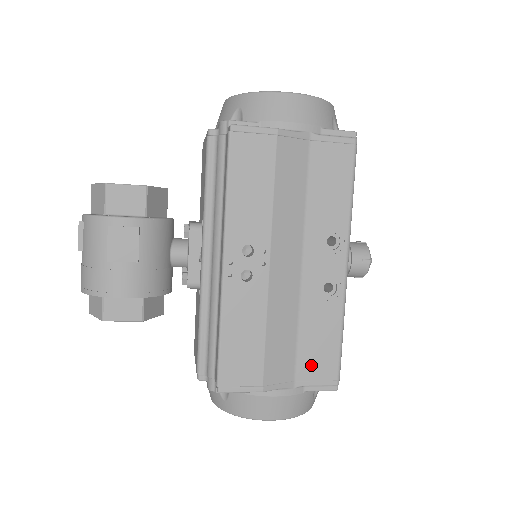
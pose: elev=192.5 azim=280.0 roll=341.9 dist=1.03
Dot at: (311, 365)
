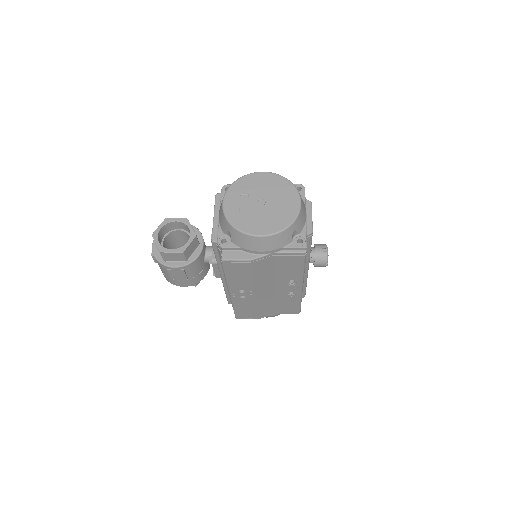
Dot at: (284, 310)
